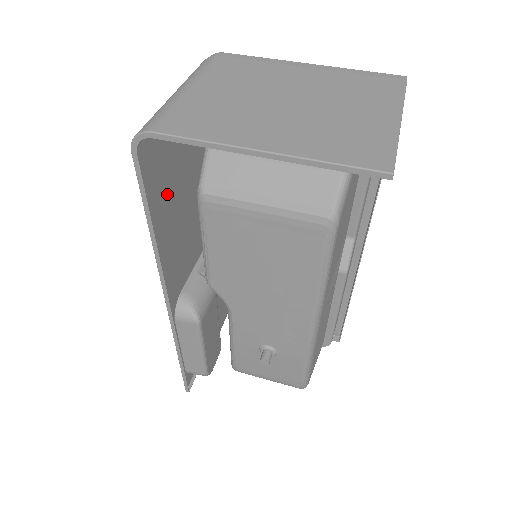
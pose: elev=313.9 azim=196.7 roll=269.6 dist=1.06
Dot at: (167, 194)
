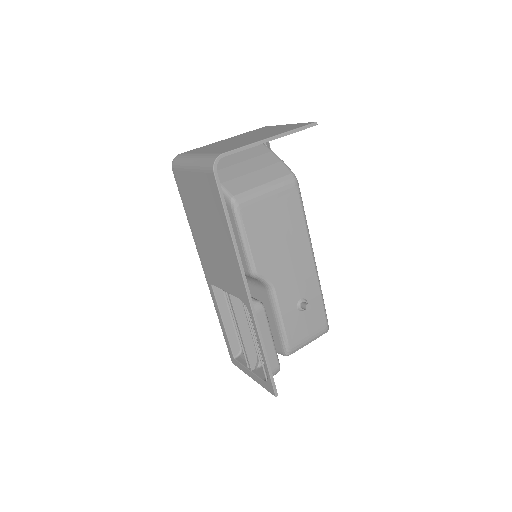
Dot at: (214, 218)
